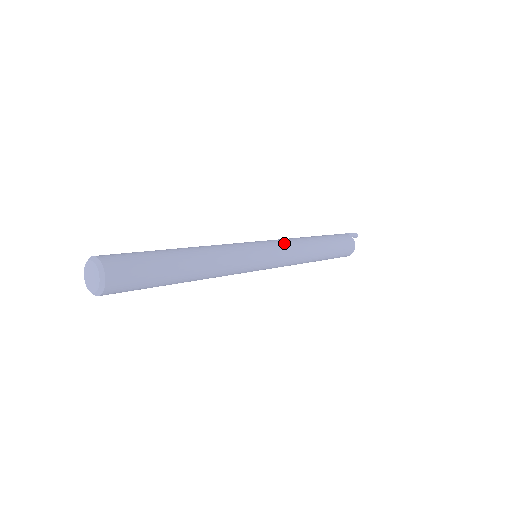
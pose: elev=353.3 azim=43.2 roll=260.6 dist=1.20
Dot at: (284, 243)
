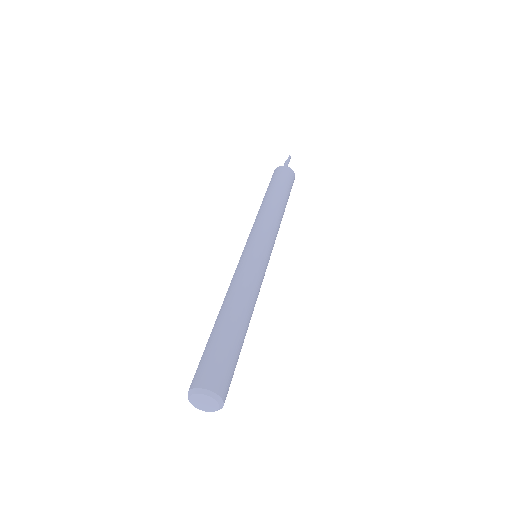
Dot at: (273, 231)
